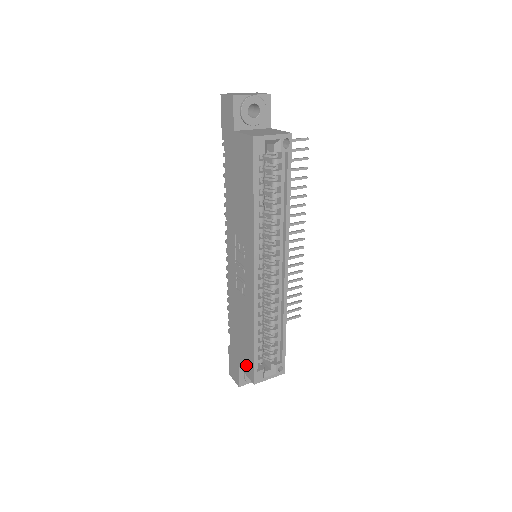
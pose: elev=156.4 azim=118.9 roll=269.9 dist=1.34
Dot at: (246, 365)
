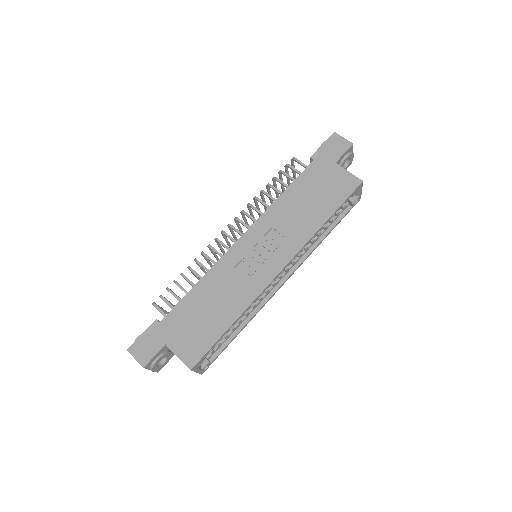
Dot at: (189, 347)
